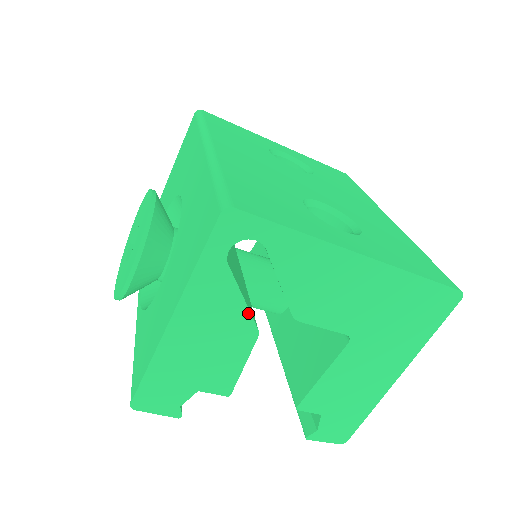
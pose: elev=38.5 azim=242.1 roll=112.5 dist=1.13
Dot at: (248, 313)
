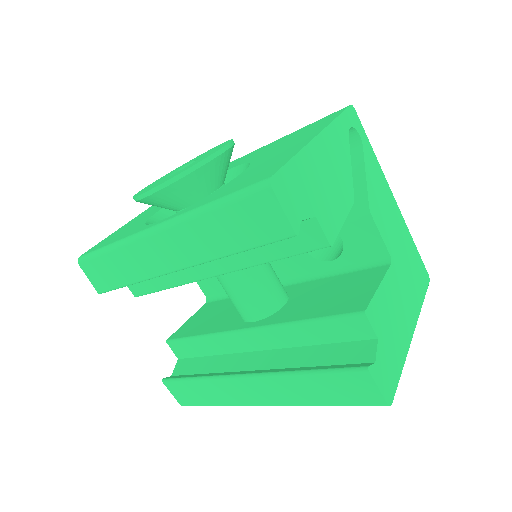
Dot at: (351, 178)
